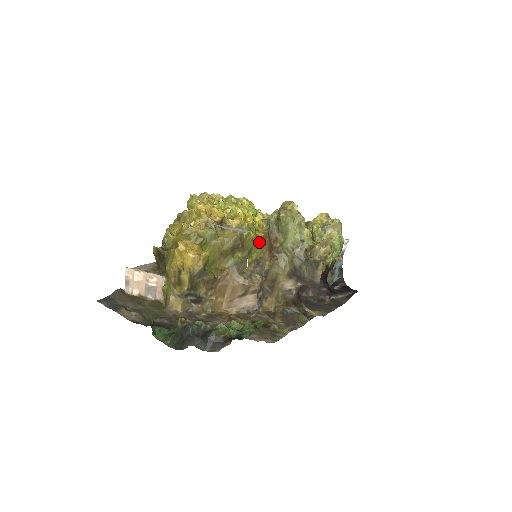
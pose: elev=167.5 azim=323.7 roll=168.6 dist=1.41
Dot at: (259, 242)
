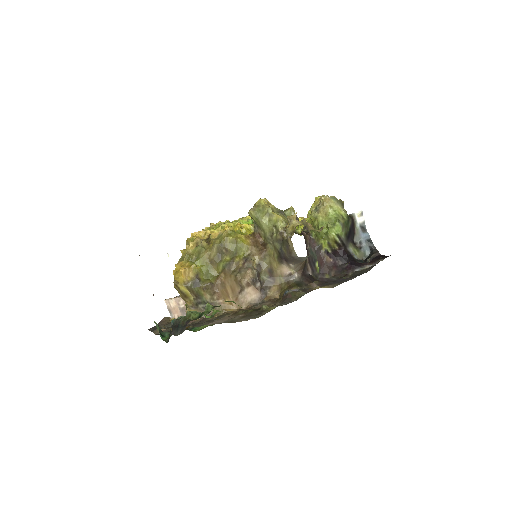
Dot at: (240, 242)
